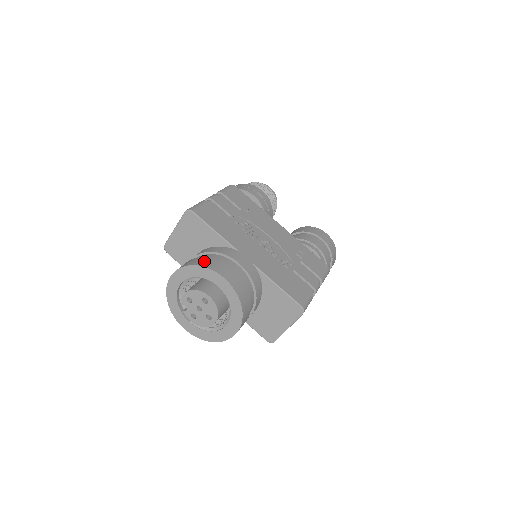
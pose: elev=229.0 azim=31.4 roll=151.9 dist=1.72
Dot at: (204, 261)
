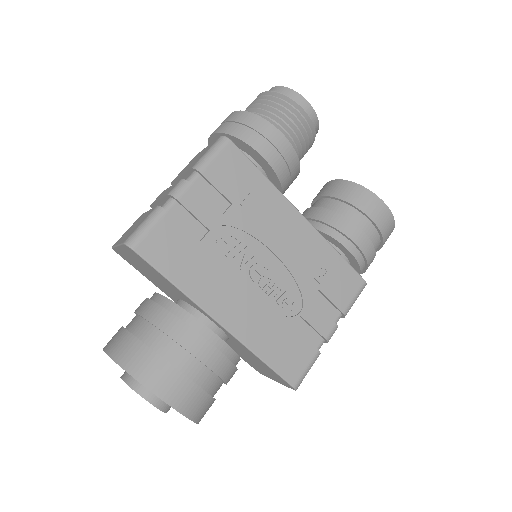
Dot at: (141, 363)
